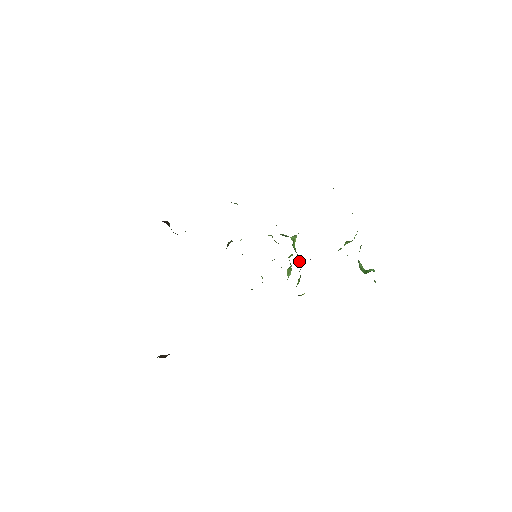
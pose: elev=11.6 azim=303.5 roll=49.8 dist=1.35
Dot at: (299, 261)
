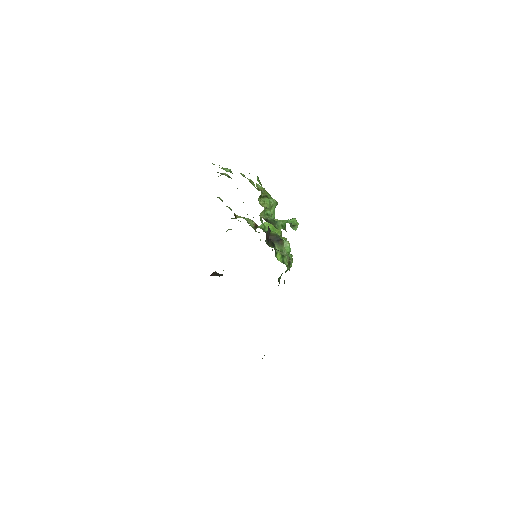
Dot at: (273, 239)
